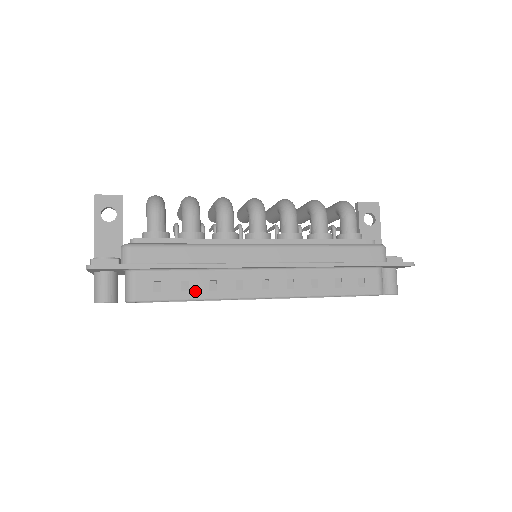
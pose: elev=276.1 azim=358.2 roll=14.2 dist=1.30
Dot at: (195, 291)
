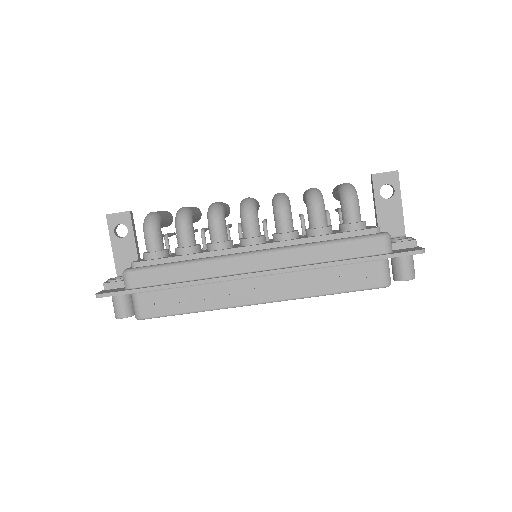
Dot at: (192, 305)
